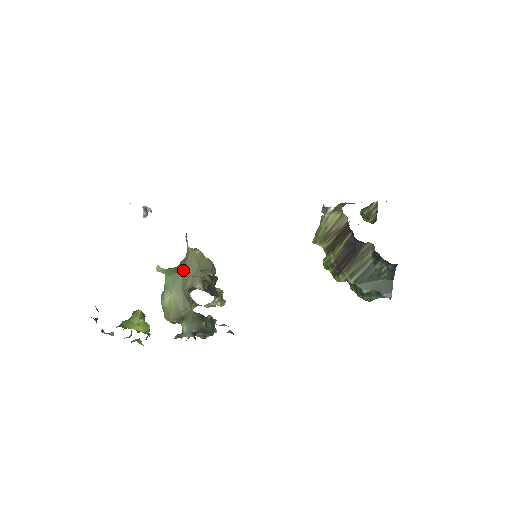
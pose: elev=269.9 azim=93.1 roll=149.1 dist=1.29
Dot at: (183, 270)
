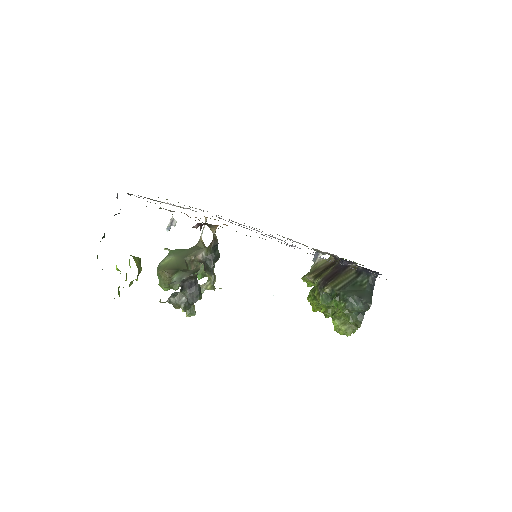
Dot at: (190, 249)
